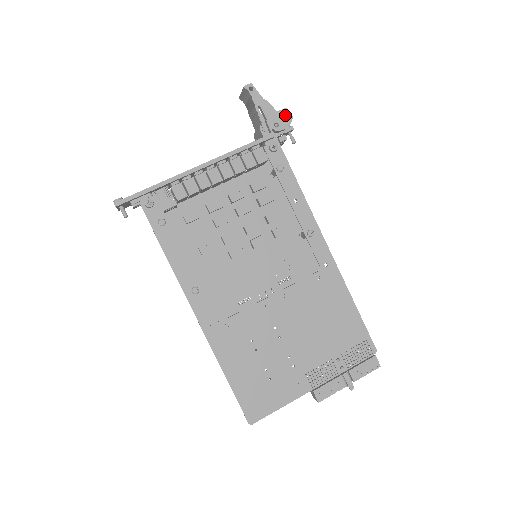
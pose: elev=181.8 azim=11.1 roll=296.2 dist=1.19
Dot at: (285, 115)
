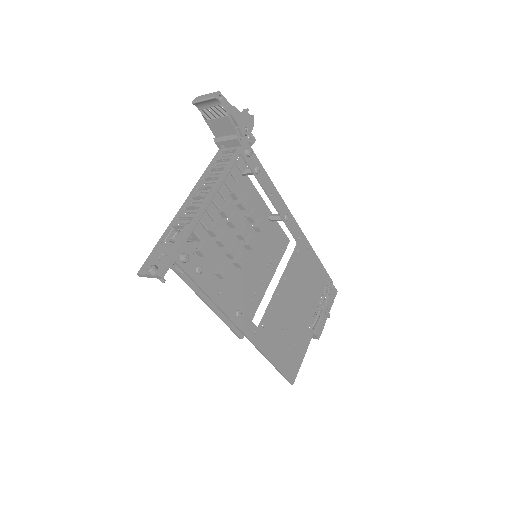
Dot at: (249, 116)
